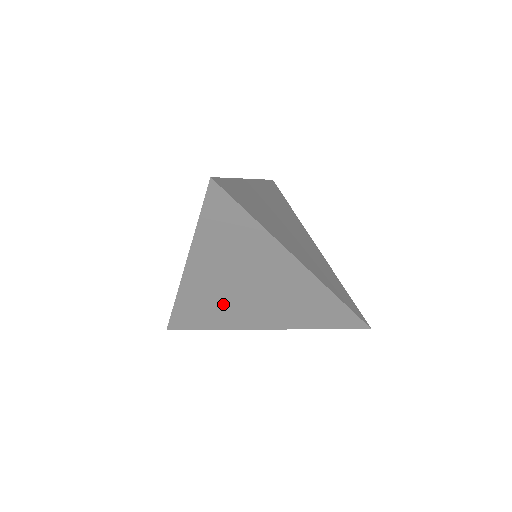
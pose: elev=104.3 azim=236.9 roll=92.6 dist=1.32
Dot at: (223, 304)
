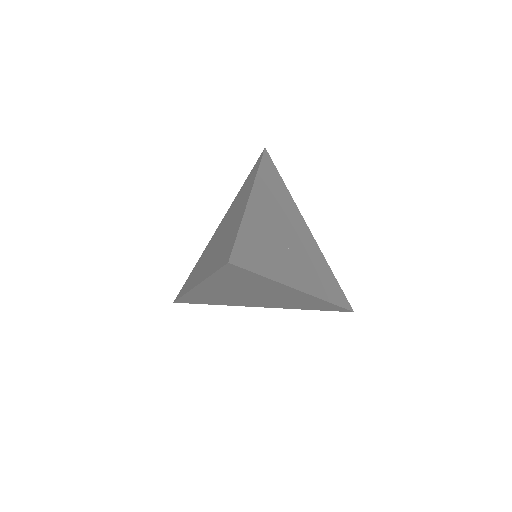
Dot at: (228, 299)
